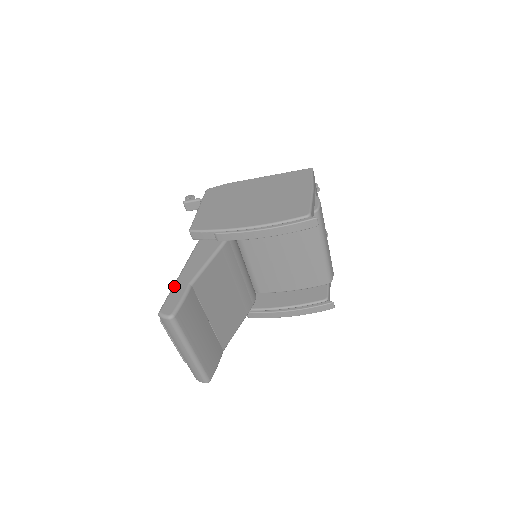
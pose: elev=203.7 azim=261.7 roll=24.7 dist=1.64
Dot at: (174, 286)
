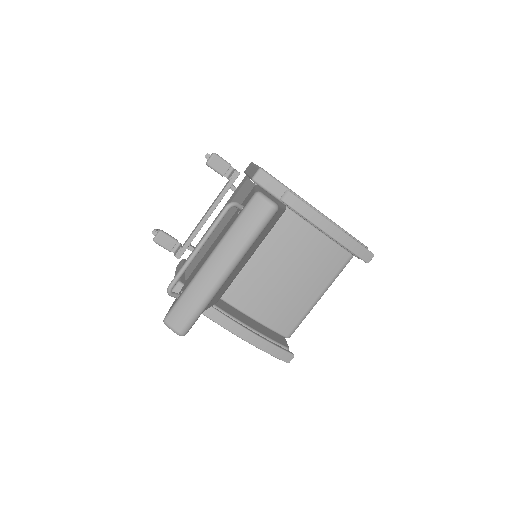
Dot at: occluded
